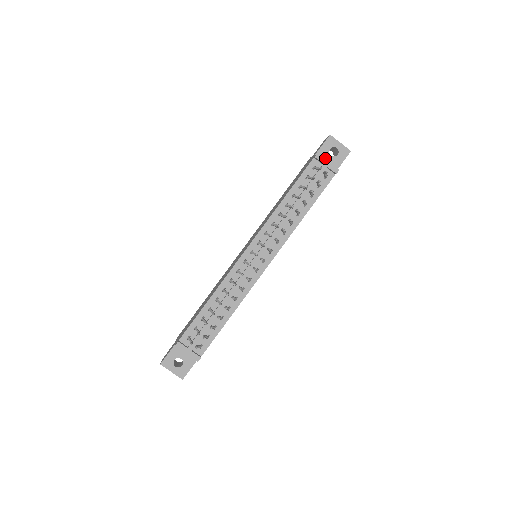
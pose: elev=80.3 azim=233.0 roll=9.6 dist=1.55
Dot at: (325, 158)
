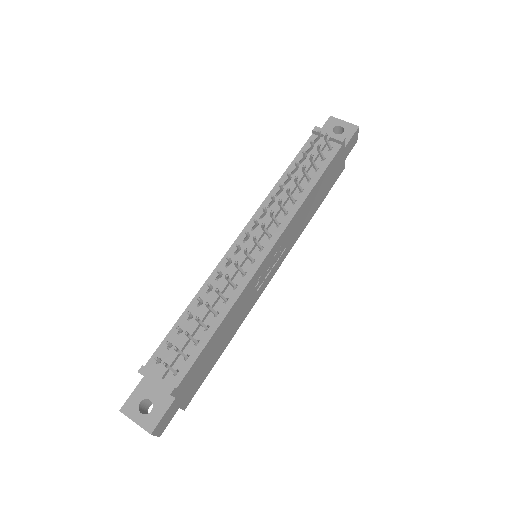
Dot at: occluded
